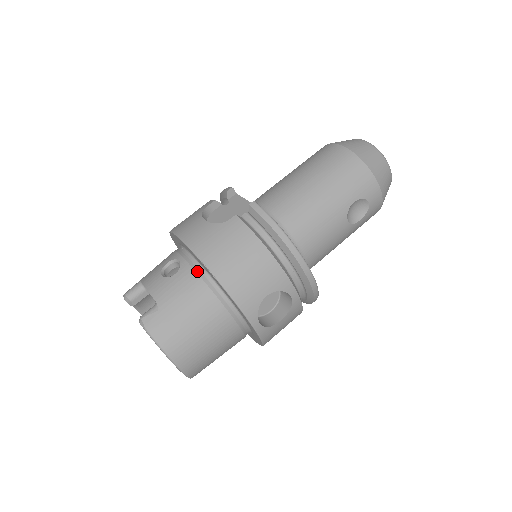
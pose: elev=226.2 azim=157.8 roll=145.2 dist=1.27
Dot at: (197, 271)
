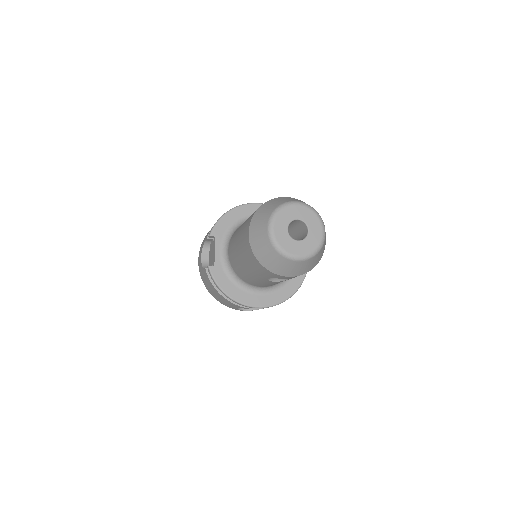
Dot at: occluded
